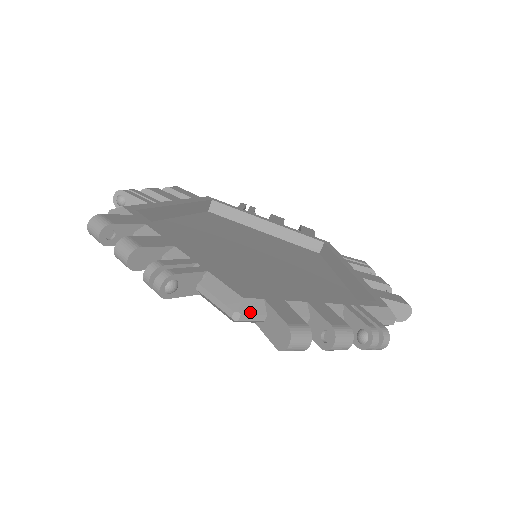
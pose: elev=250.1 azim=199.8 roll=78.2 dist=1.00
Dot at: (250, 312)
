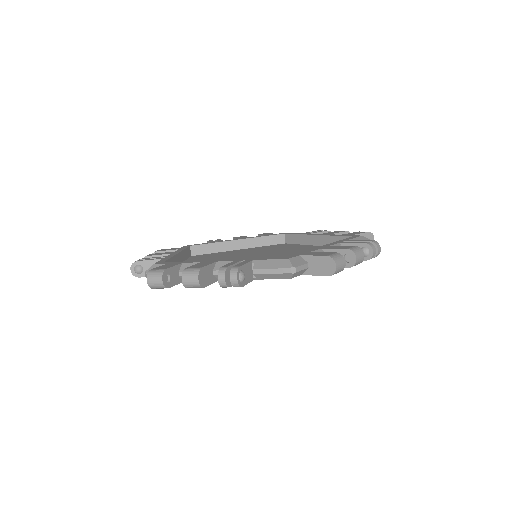
Dot at: (299, 264)
